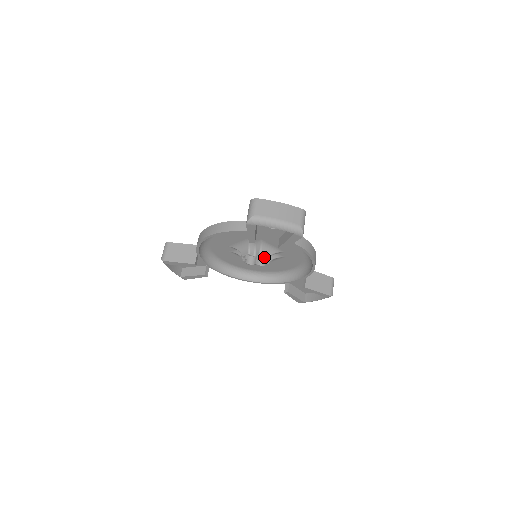
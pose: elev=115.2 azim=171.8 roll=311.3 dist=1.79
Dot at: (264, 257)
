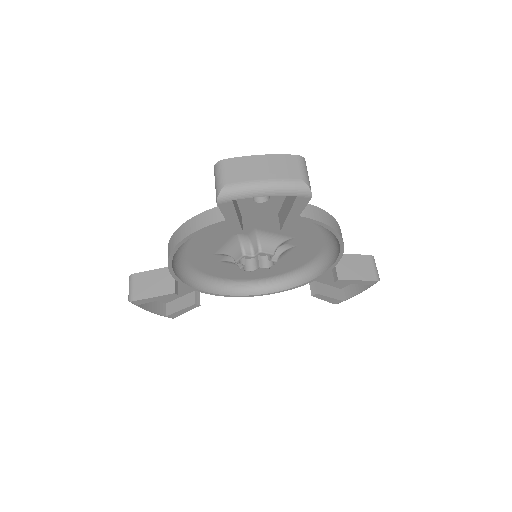
Dot at: (267, 253)
